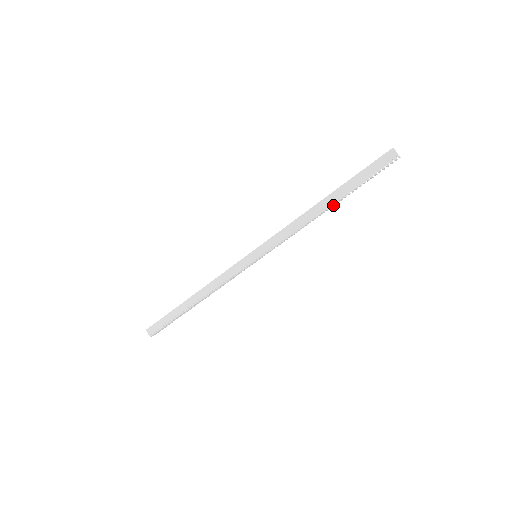
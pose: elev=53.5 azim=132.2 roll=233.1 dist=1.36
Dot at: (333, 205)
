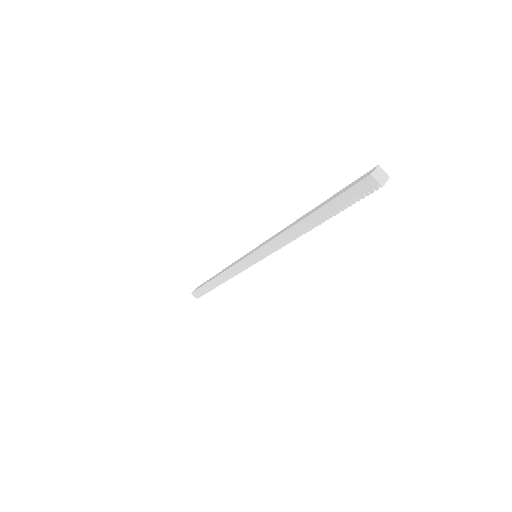
Dot at: occluded
